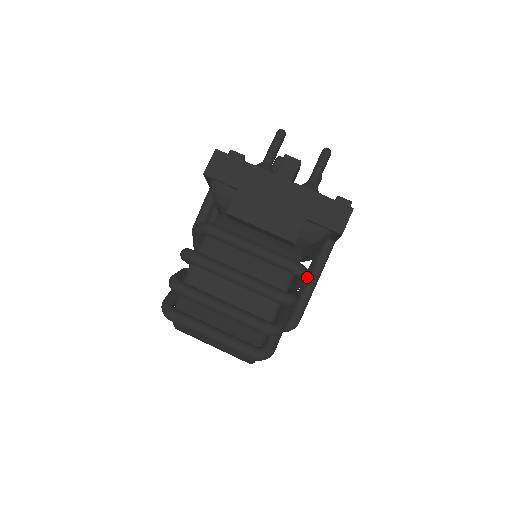
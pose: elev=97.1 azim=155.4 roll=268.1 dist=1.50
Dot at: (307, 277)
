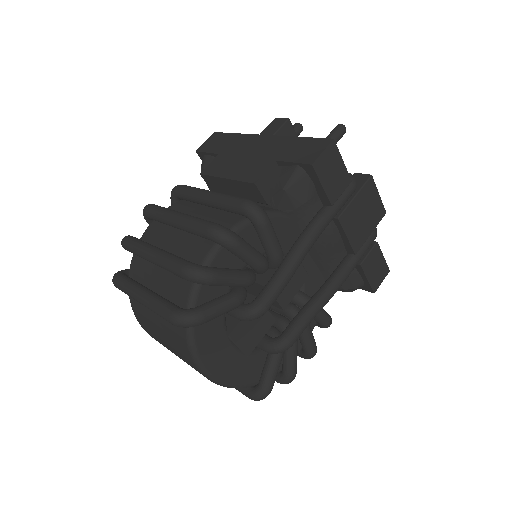
Dot at: (263, 221)
